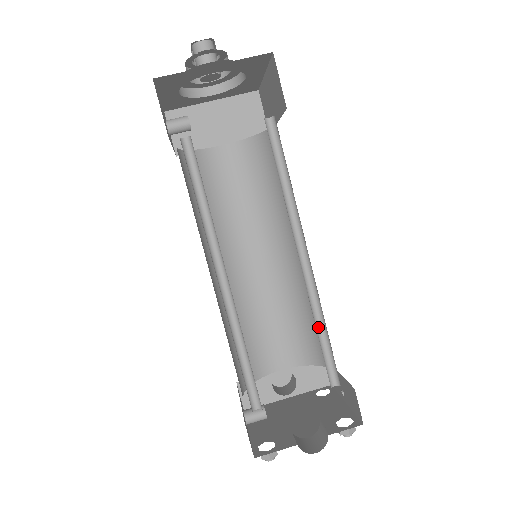
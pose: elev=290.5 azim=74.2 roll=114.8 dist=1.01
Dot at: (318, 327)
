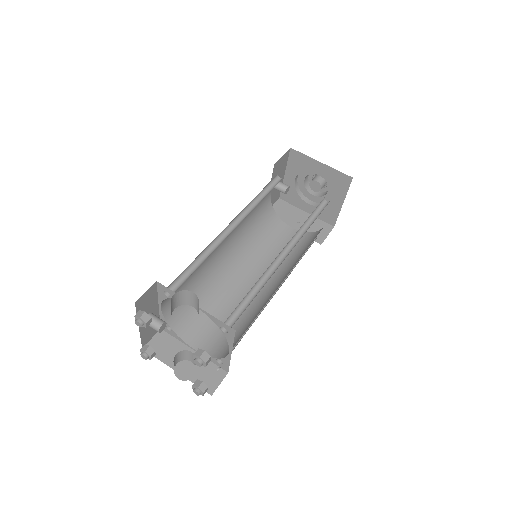
Dot at: (252, 294)
